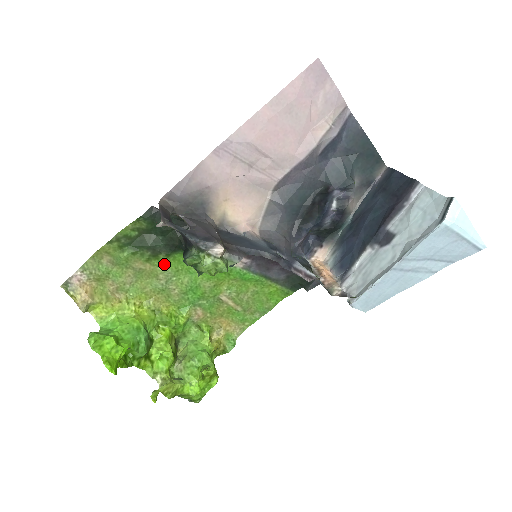
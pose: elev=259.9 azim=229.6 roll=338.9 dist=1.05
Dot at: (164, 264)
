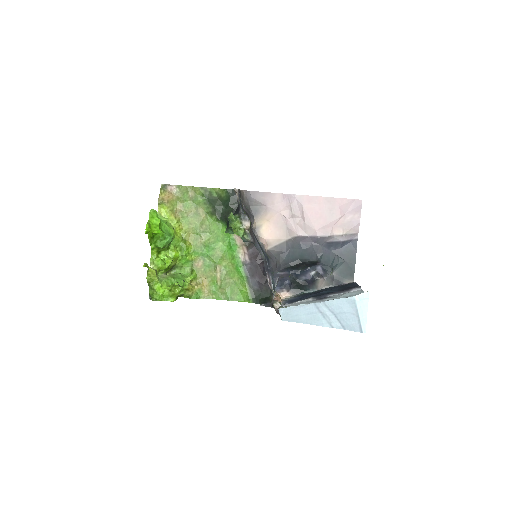
Dot at: (211, 222)
